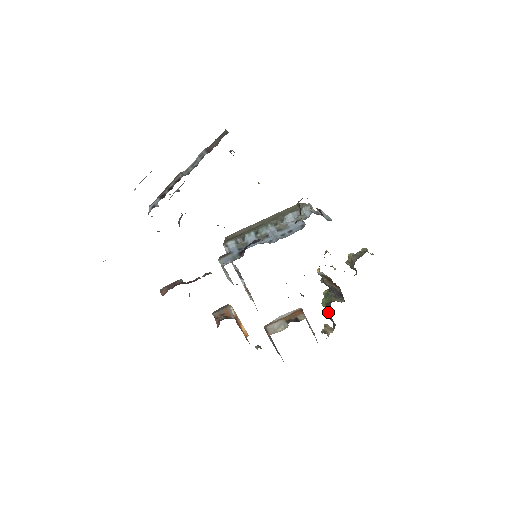
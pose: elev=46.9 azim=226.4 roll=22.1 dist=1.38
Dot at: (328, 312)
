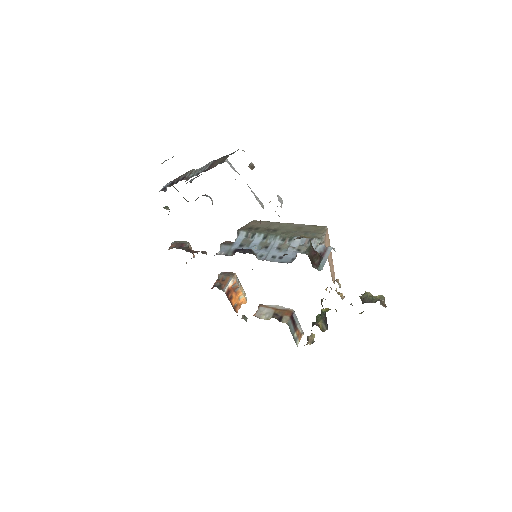
Dot at: occluded
